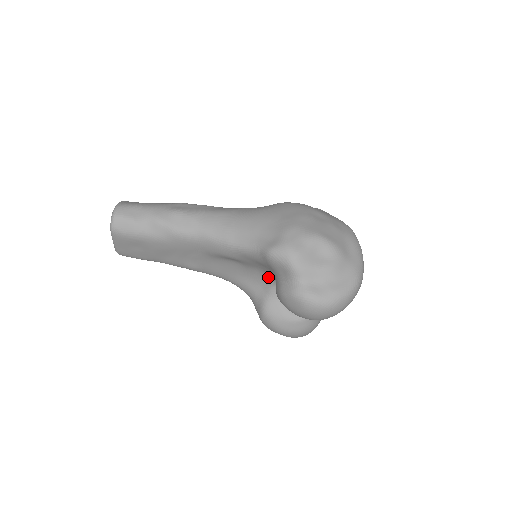
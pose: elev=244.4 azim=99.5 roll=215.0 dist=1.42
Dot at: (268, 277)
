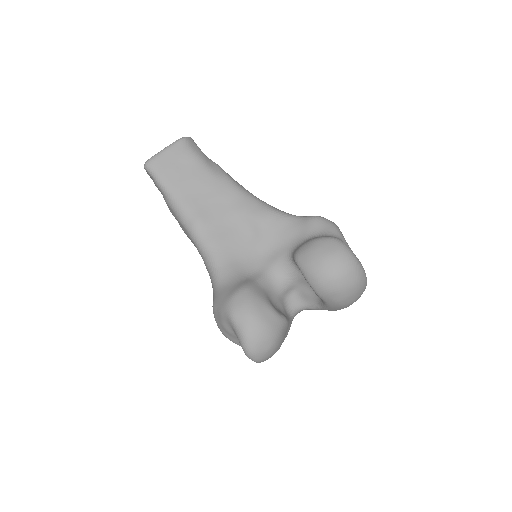
Dot at: (269, 263)
